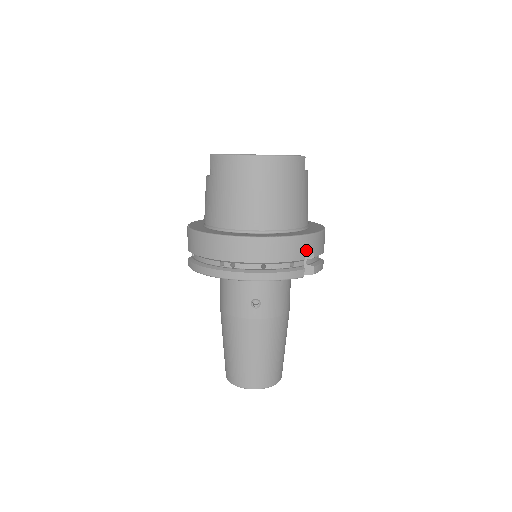
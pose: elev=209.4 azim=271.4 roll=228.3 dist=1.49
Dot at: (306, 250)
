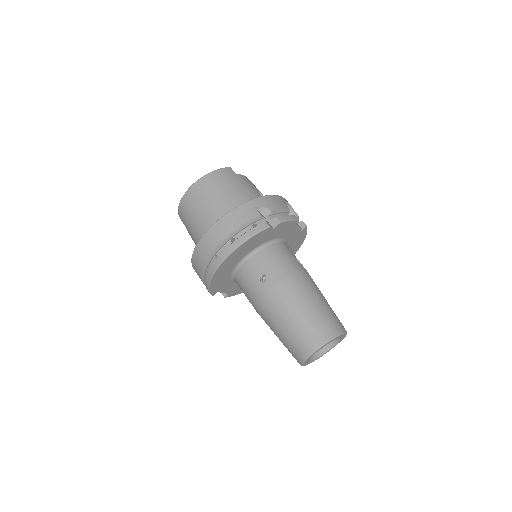
Dot at: (261, 211)
